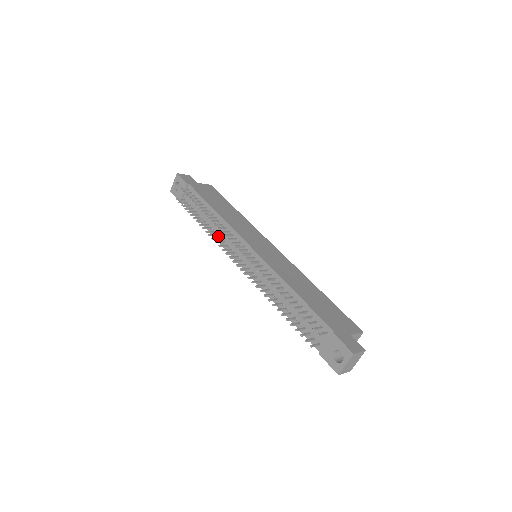
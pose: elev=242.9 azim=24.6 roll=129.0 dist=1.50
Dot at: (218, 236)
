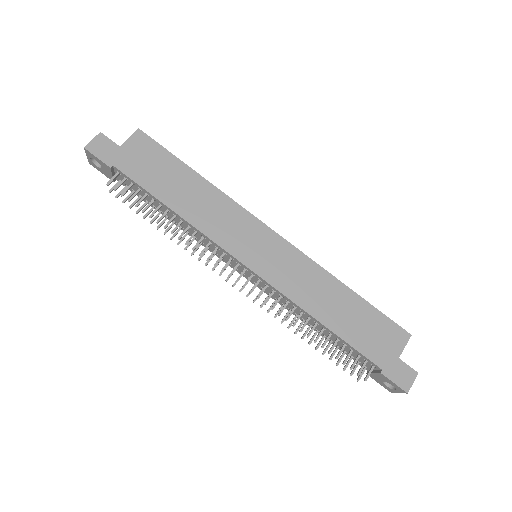
Dot at: (195, 238)
